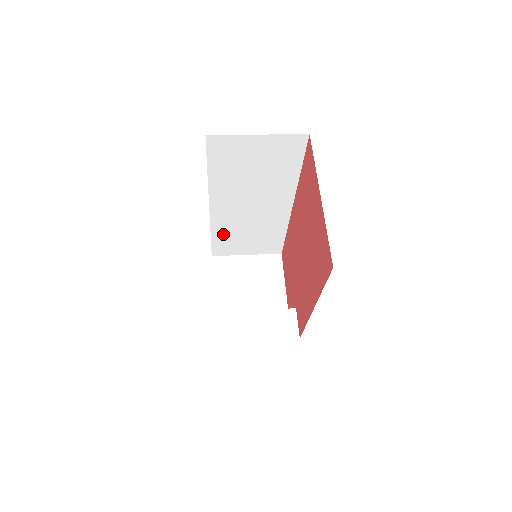
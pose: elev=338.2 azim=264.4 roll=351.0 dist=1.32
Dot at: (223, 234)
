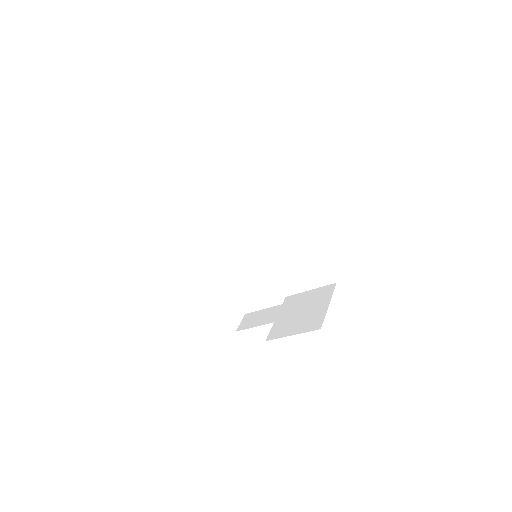
Dot at: (276, 268)
